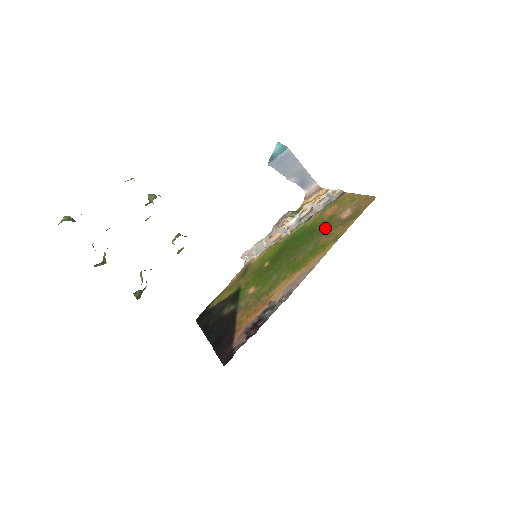
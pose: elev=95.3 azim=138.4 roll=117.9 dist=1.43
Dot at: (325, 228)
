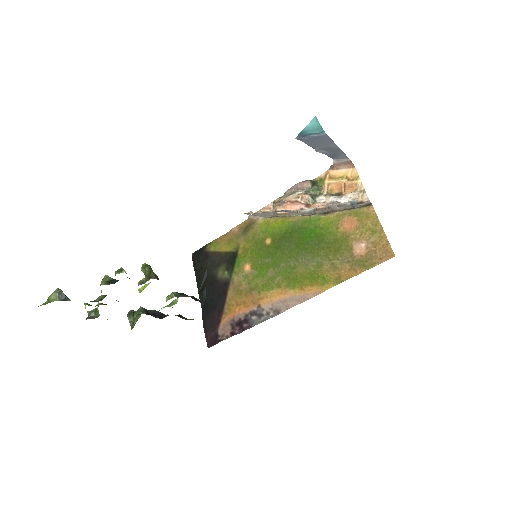
Dot at: (334, 250)
